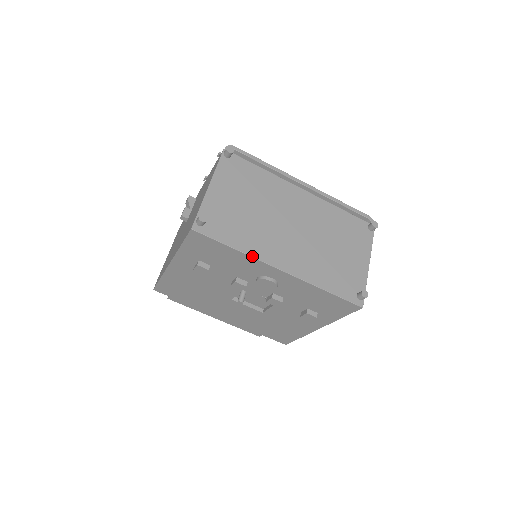
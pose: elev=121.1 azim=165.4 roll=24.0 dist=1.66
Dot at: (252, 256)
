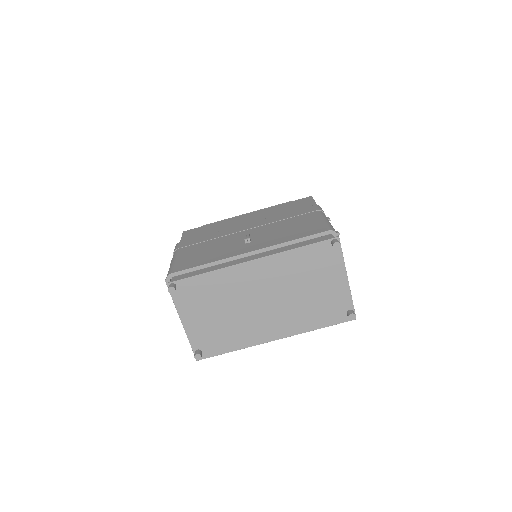
Dot at: occluded
